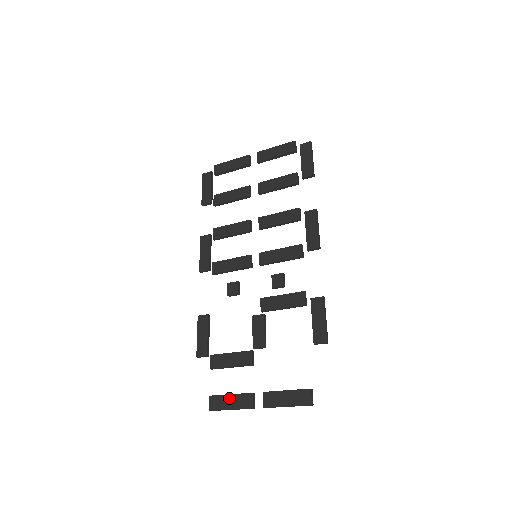
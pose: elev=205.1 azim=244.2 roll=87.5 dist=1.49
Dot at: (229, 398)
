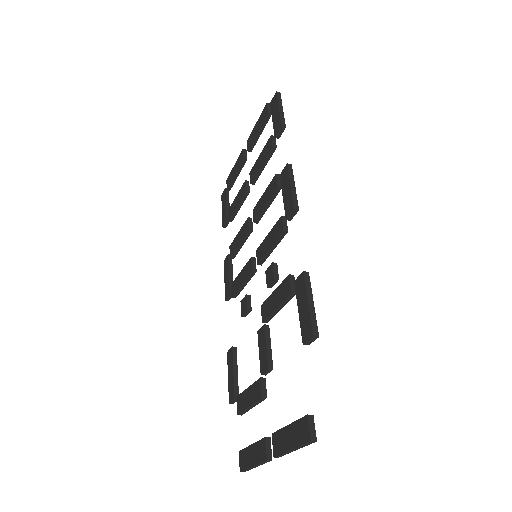
Dot at: (250, 450)
